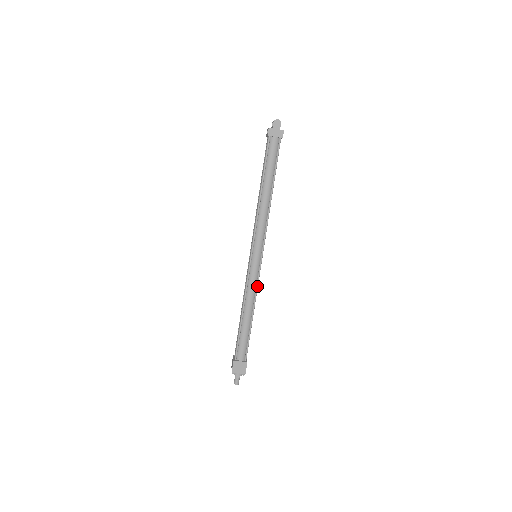
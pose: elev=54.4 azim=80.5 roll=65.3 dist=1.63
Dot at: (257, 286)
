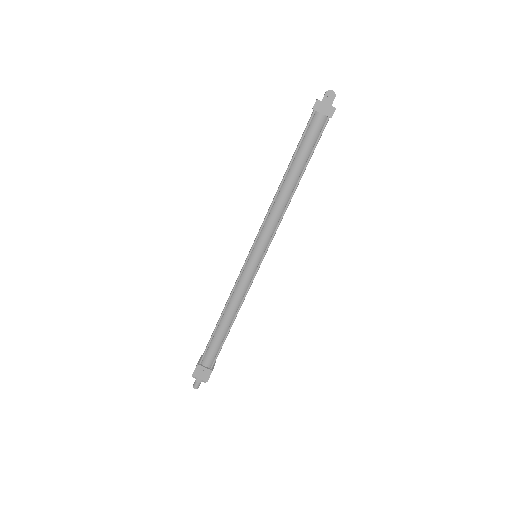
Dot at: (247, 292)
